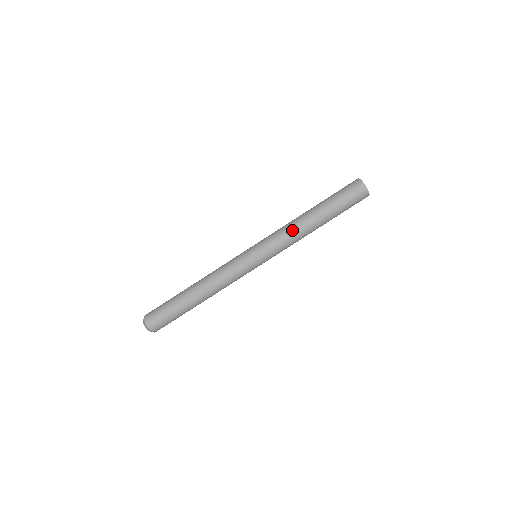
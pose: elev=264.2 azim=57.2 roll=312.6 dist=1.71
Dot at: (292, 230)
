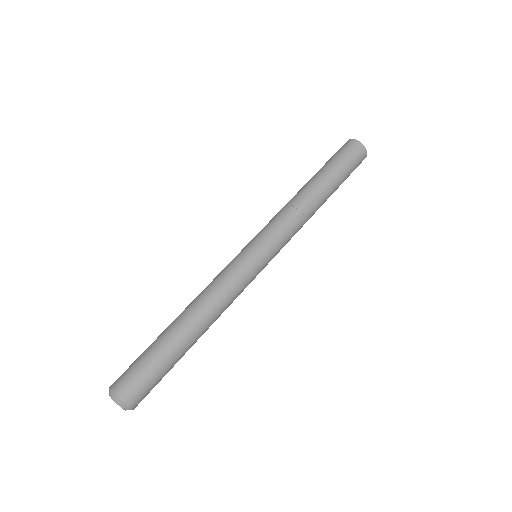
Dot at: (288, 205)
